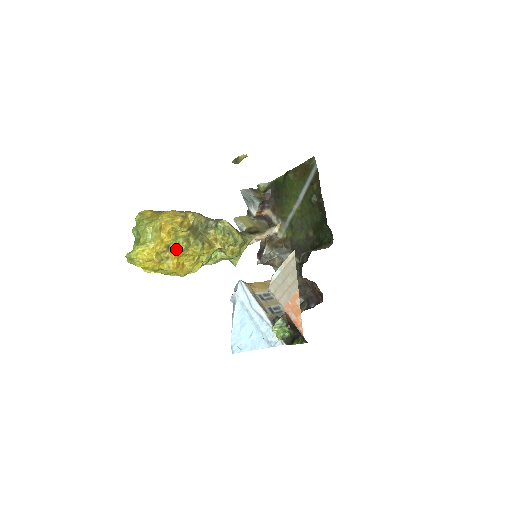
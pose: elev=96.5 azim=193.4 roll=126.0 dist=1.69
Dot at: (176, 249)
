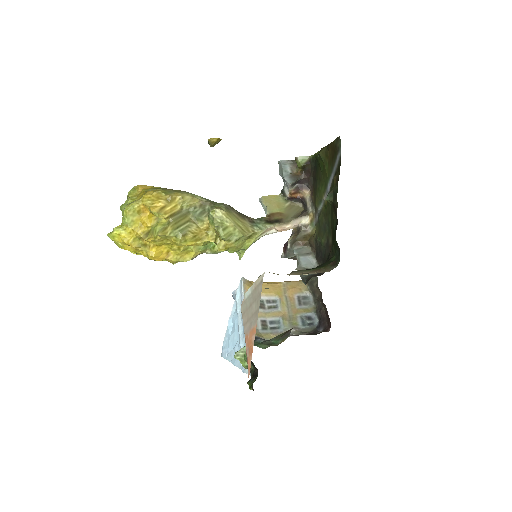
Dot at: (152, 238)
